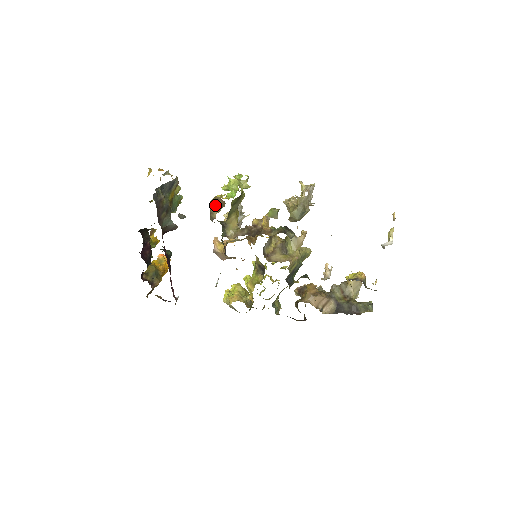
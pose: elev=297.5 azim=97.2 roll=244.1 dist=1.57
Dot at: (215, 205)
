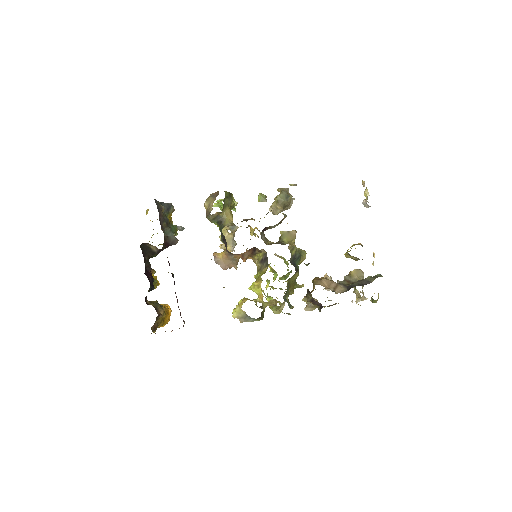
Dot at: (210, 200)
